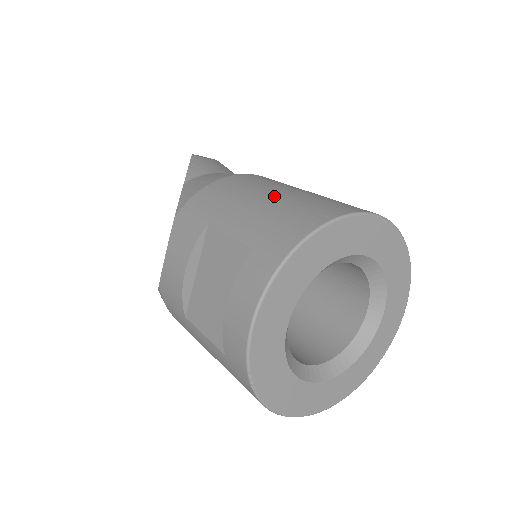
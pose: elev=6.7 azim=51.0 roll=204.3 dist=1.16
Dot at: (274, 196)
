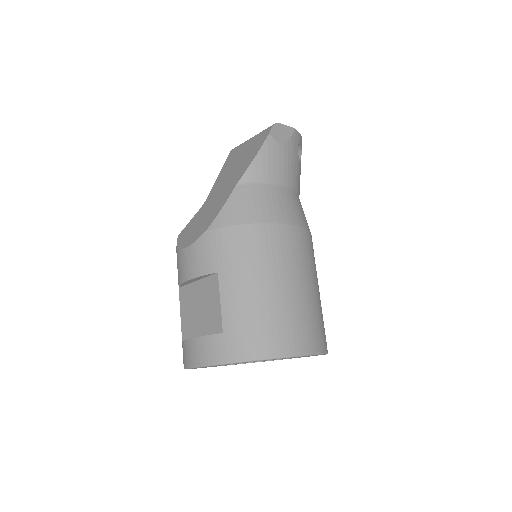
Dot at: (267, 293)
